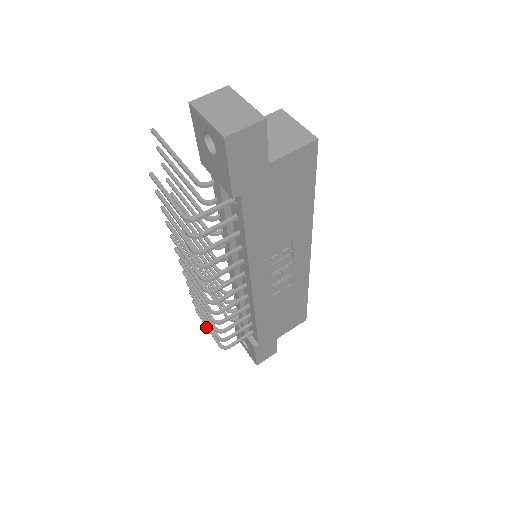
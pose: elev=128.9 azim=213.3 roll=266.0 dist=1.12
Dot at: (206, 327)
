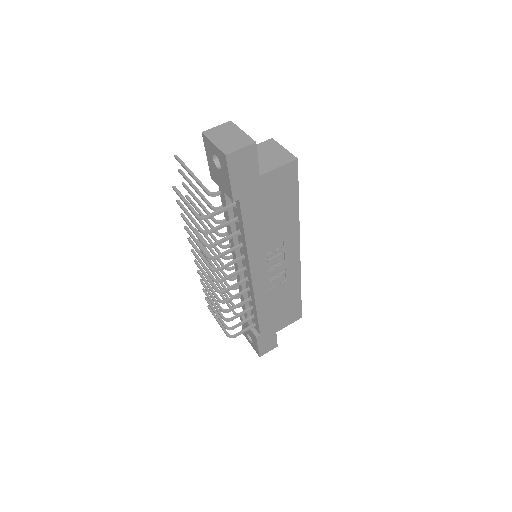
Dot at: (216, 320)
